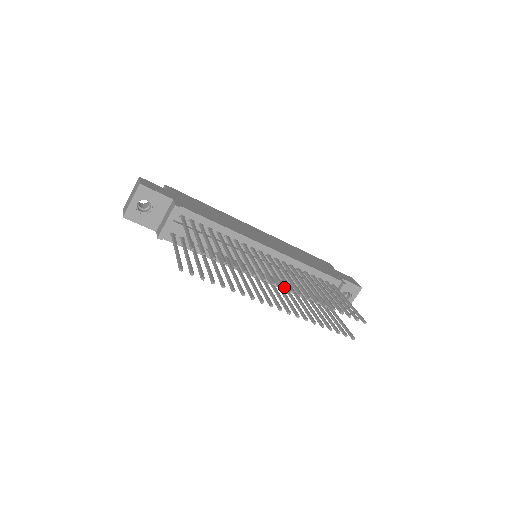
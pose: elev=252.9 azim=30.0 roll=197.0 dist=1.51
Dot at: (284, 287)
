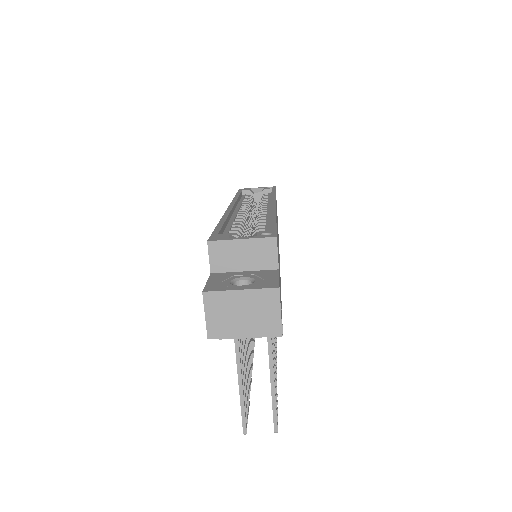
Dot at: occluded
